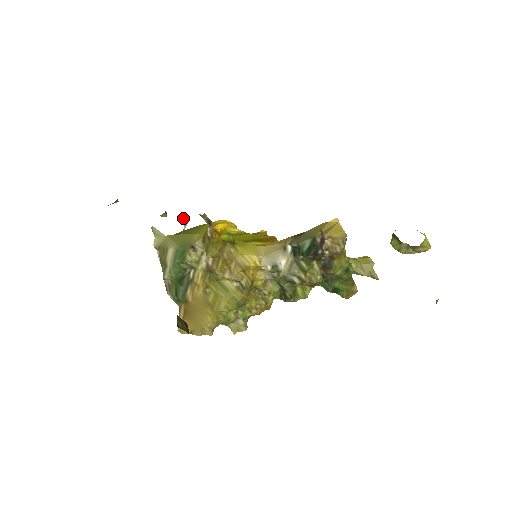
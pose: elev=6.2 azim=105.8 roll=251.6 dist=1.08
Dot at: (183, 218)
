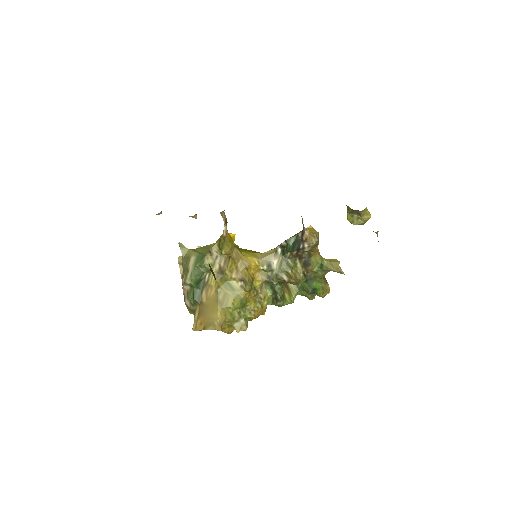
Dot at: (198, 247)
